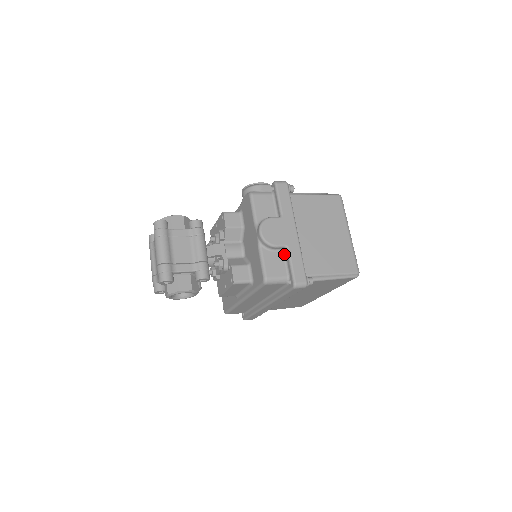
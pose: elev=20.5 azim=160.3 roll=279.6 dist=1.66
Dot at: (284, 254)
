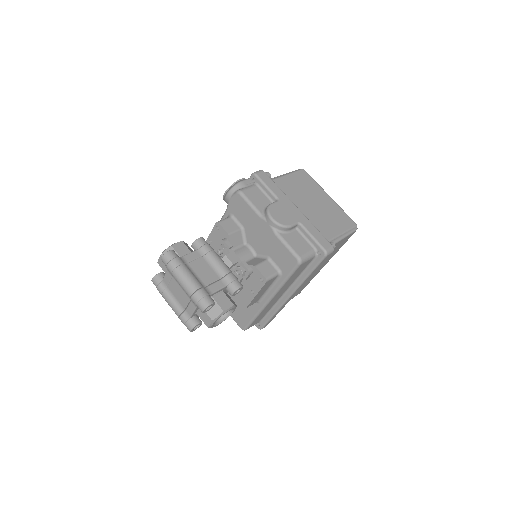
Dot at: (299, 231)
